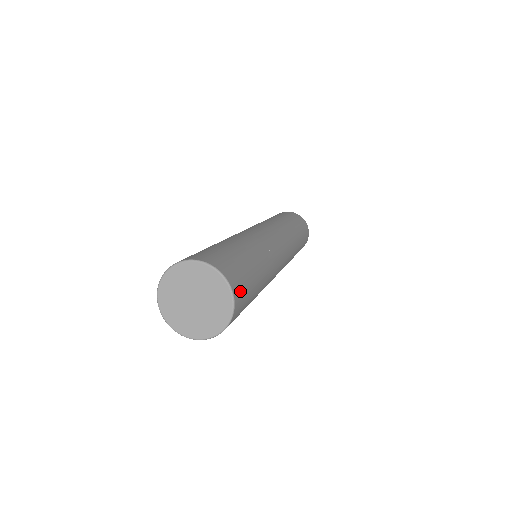
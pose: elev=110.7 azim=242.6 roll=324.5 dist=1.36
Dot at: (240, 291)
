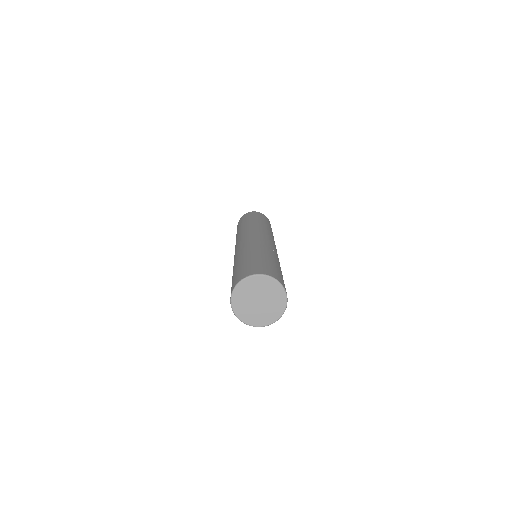
Dot at: occluded
